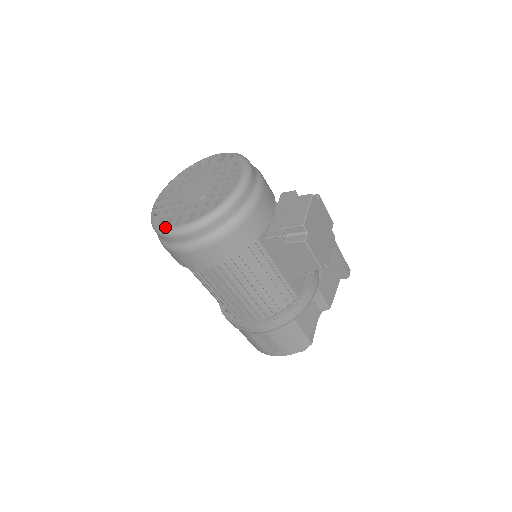
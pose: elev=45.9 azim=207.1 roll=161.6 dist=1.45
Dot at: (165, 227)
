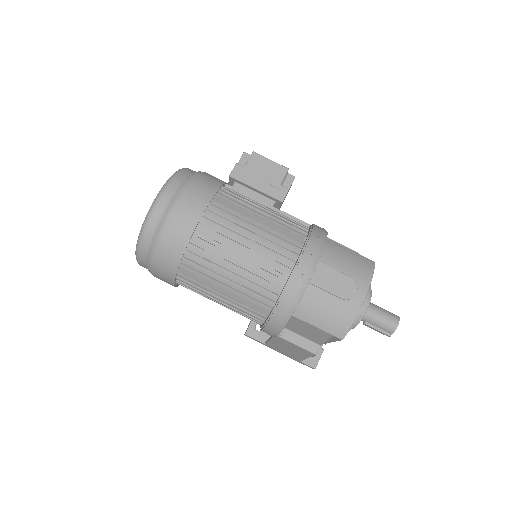
Dot at: (148, 211)
